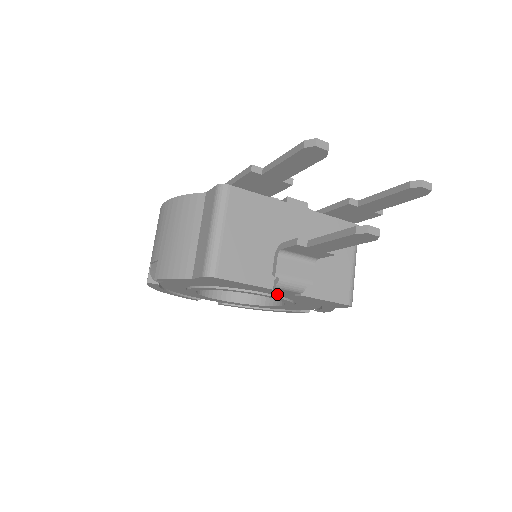
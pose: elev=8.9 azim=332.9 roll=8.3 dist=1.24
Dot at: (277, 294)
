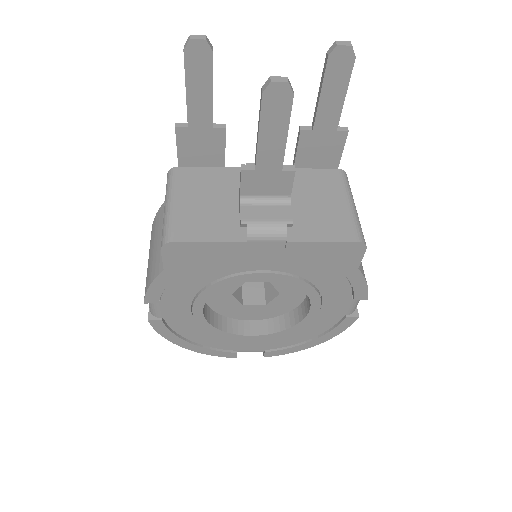
Dot at: (273, 266)
